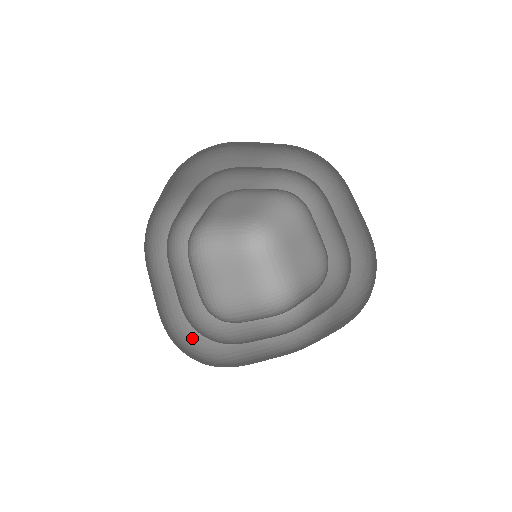
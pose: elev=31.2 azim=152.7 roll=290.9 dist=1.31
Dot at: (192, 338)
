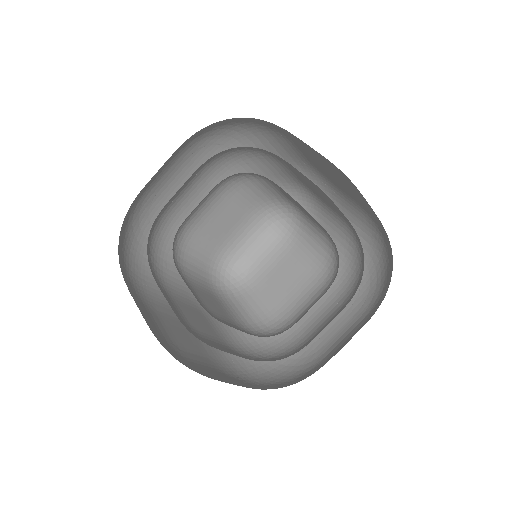
Dot at: (173, 356)
